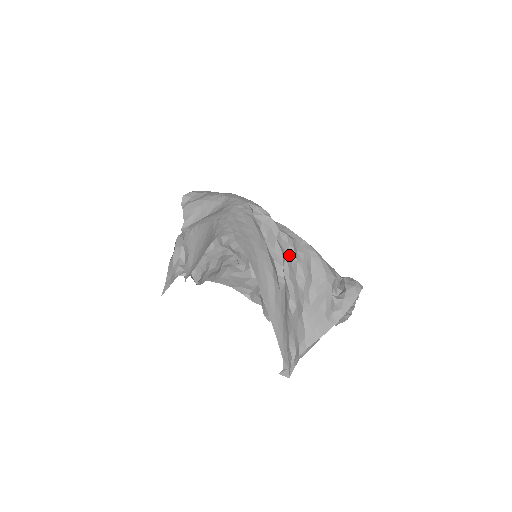
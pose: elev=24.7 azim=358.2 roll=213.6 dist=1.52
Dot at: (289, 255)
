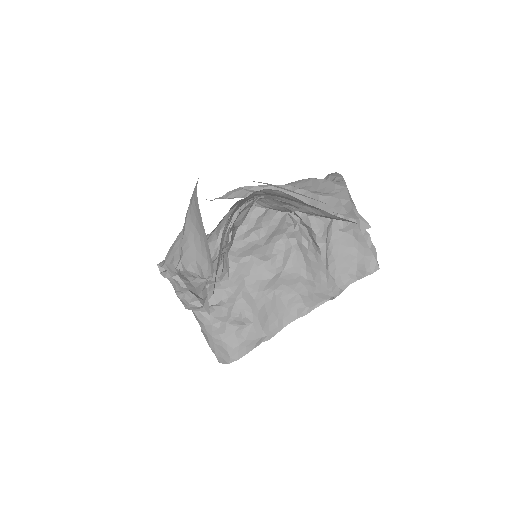
Dot at: occluded
